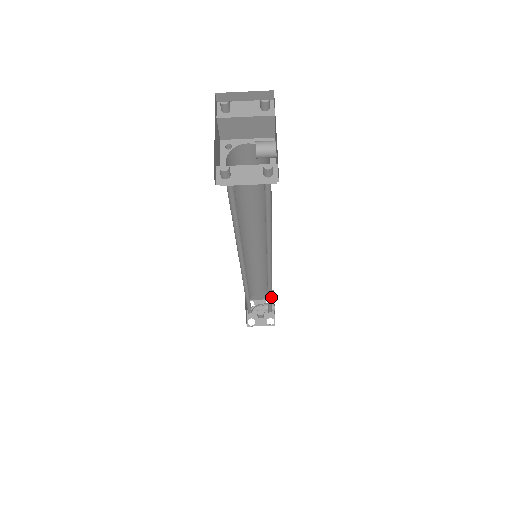
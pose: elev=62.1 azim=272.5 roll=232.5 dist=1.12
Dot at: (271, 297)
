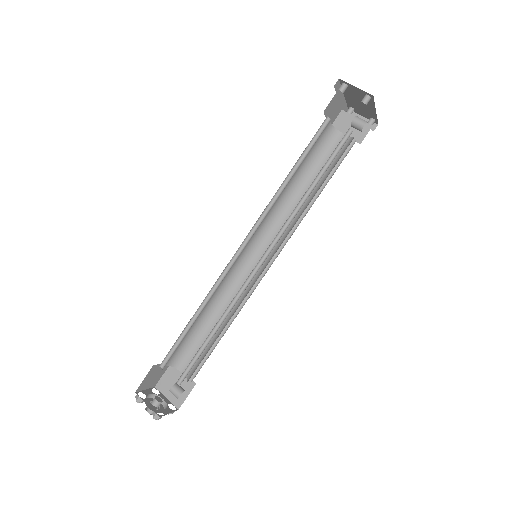
Dot at: occluded
